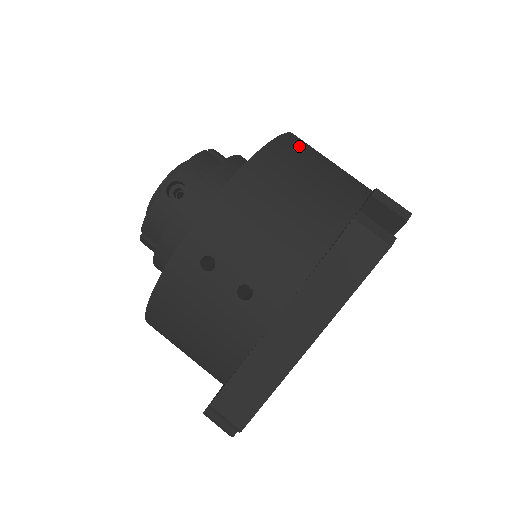
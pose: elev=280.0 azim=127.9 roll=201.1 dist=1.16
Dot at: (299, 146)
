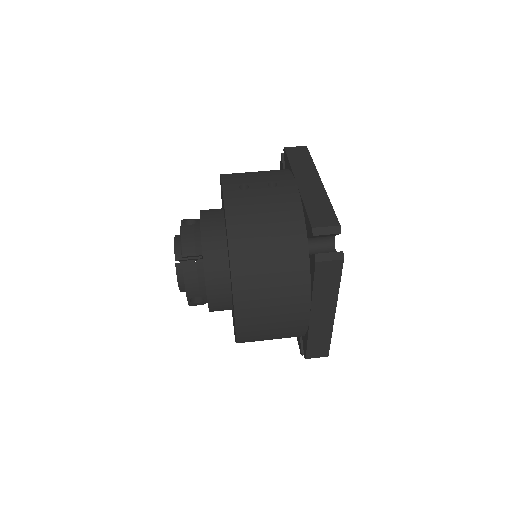
Dot at: occluded
